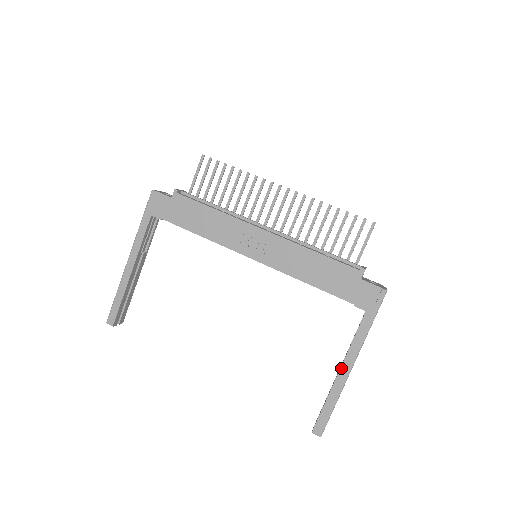
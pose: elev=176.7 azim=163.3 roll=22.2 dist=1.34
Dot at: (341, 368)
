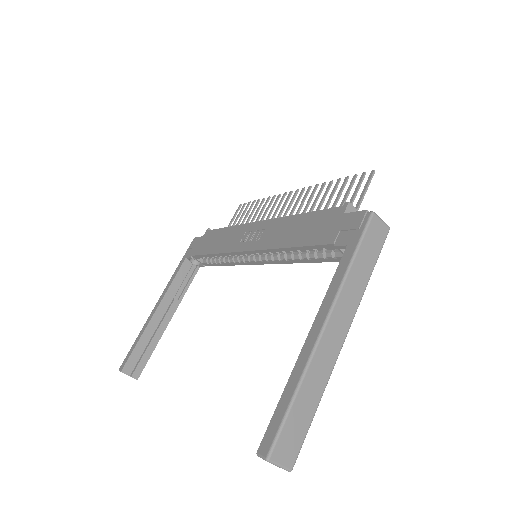
Dot at: (310, 331)
